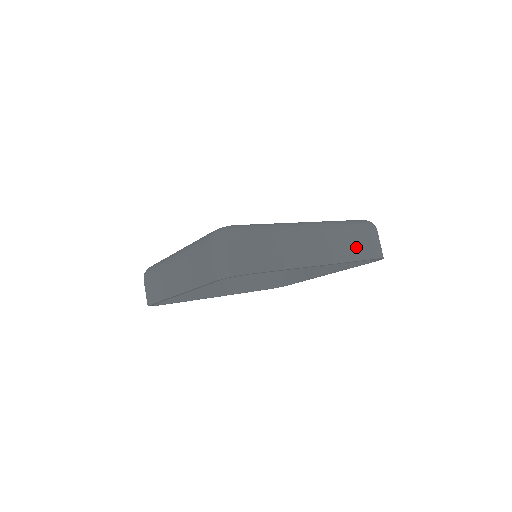
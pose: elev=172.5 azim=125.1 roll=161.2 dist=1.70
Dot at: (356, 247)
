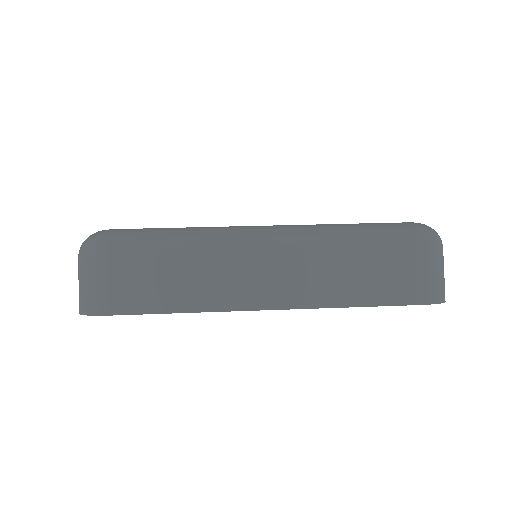
Dot at: (363, 280)
